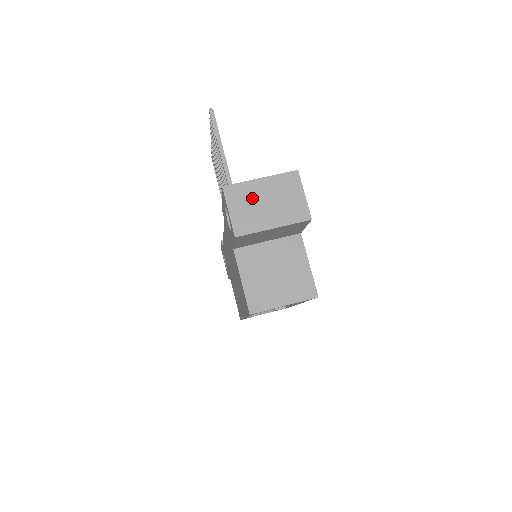
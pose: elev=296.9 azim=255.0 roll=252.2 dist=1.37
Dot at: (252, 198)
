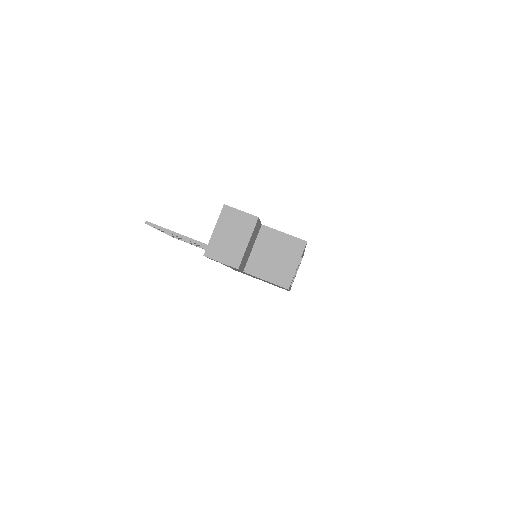
Dot at: (222, 243)
